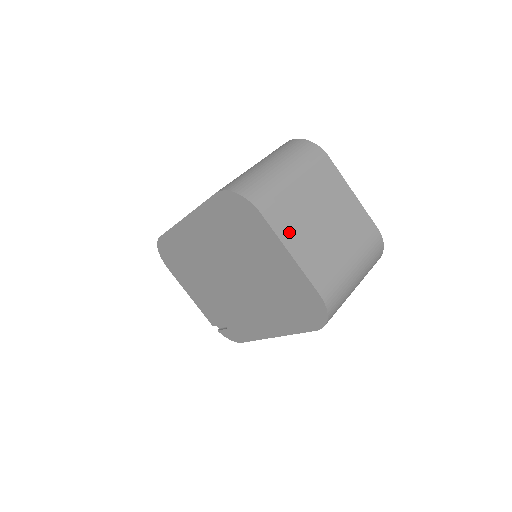
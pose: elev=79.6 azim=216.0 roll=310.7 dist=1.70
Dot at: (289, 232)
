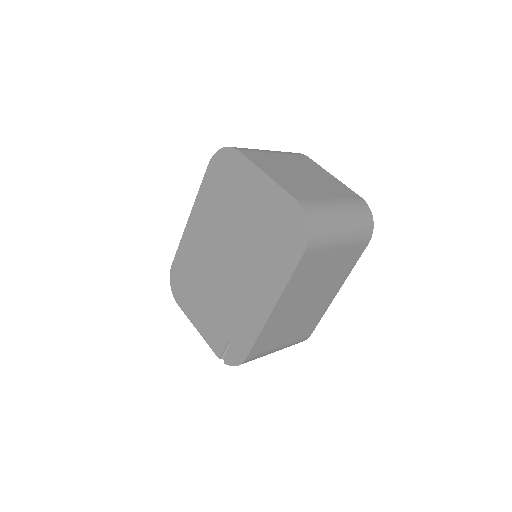
Dot at: (265, 166)
